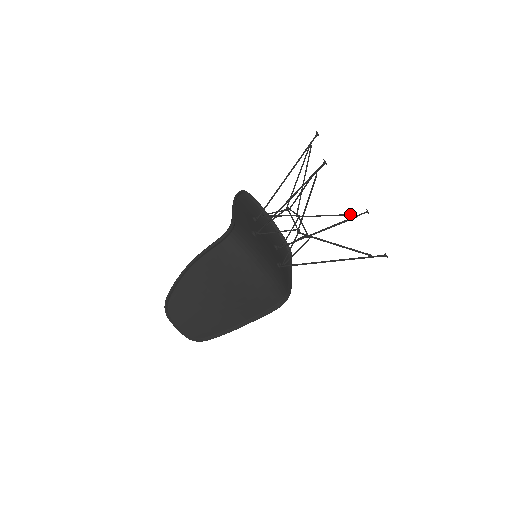
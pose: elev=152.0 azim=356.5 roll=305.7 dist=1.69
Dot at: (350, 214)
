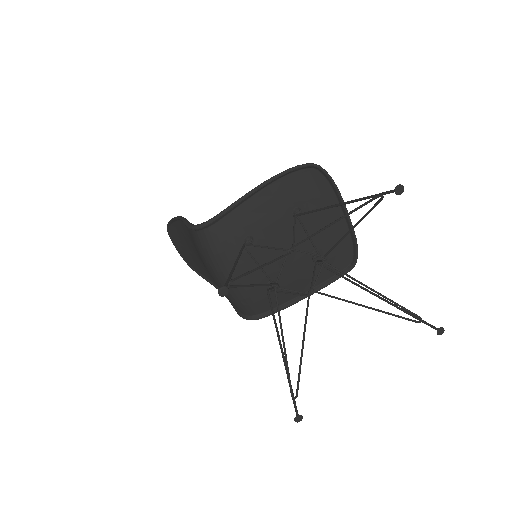
Dot at: (409, 311)
